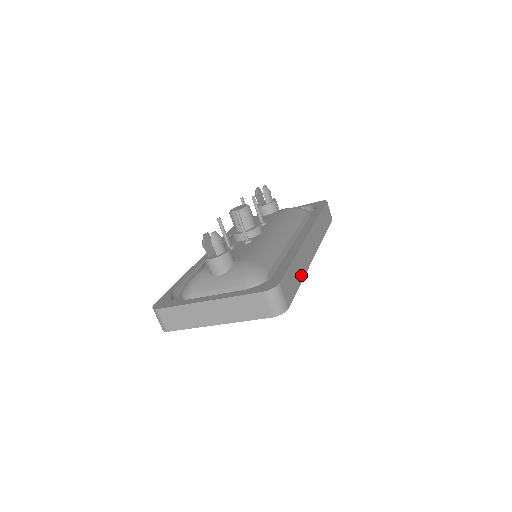
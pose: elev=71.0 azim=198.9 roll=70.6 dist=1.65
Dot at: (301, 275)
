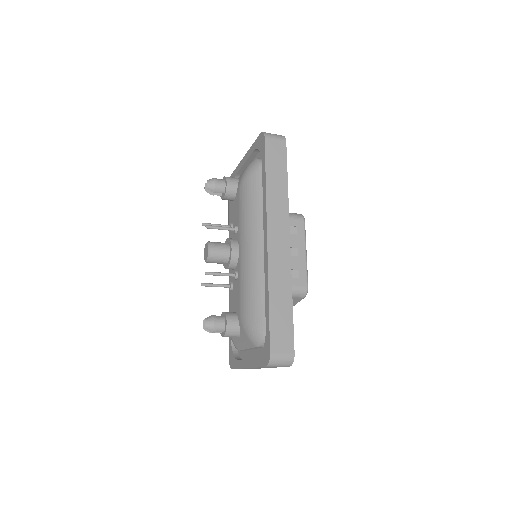
Dot at: (287, 297)
